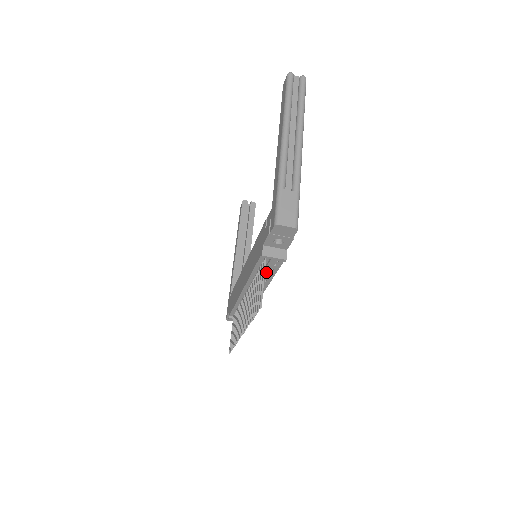
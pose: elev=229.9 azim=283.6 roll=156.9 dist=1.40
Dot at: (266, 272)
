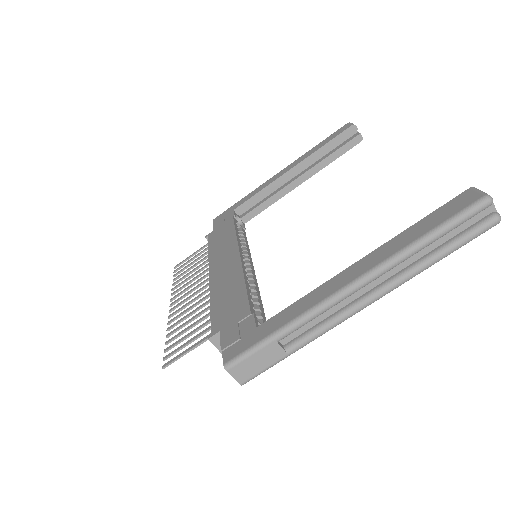
Dot at: occluded
